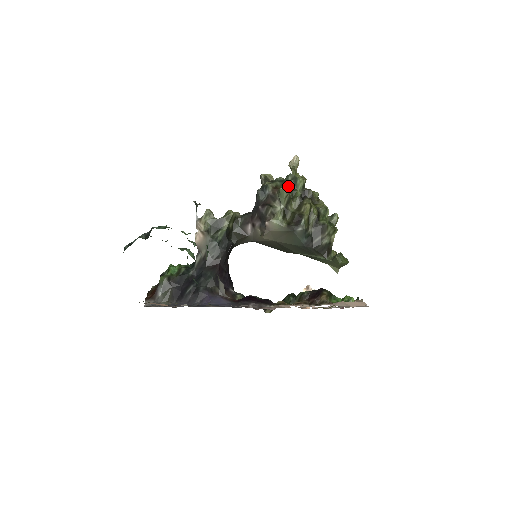
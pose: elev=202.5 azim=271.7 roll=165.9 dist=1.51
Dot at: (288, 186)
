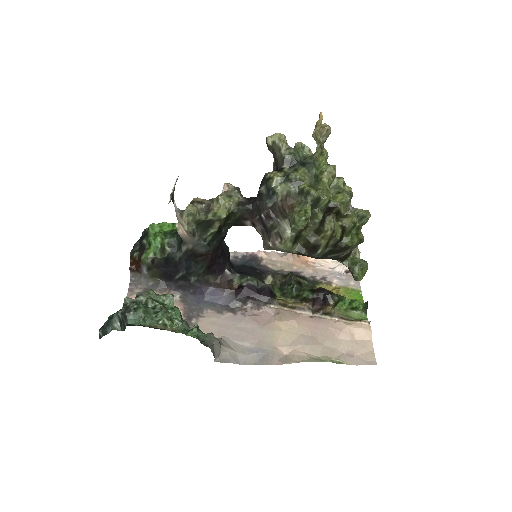
Dot at: (304, 224)
